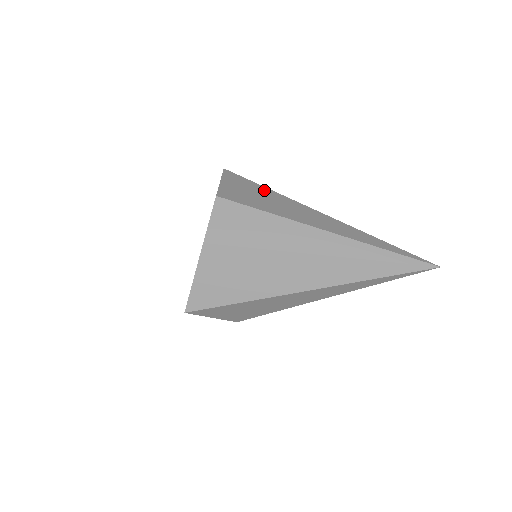
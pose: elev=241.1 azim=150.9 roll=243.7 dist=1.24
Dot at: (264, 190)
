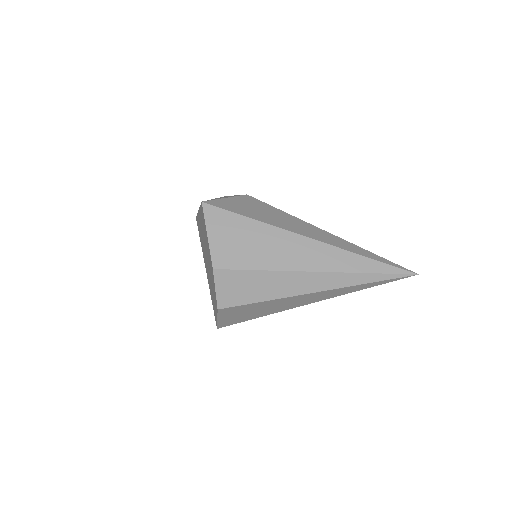
Dot at: (250, 226)
